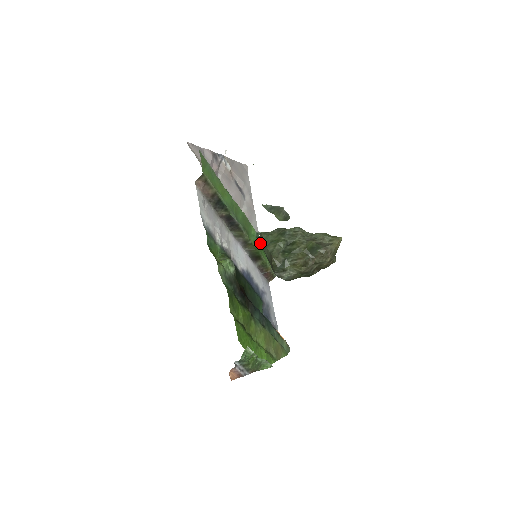
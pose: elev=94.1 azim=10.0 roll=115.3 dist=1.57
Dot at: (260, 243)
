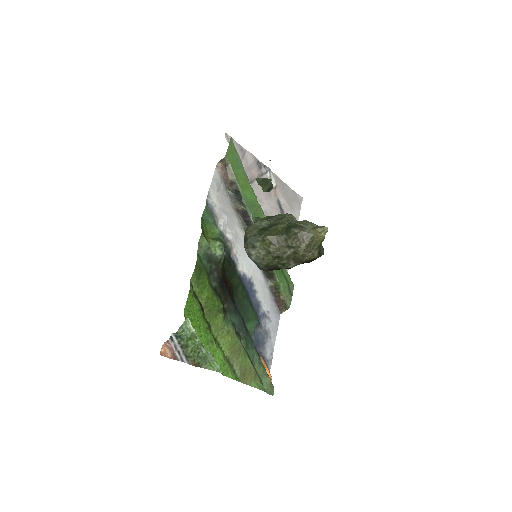
Dot at: occluded
